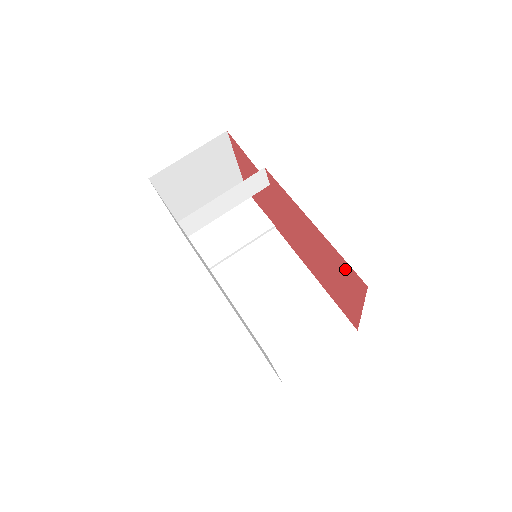
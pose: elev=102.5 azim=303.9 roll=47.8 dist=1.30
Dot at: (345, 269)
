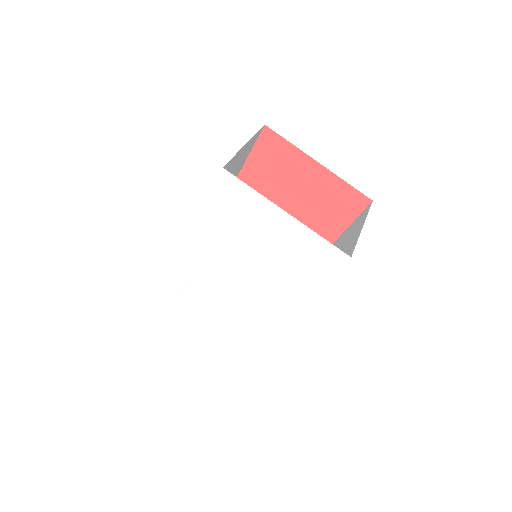
Dot at: (266, 155)
